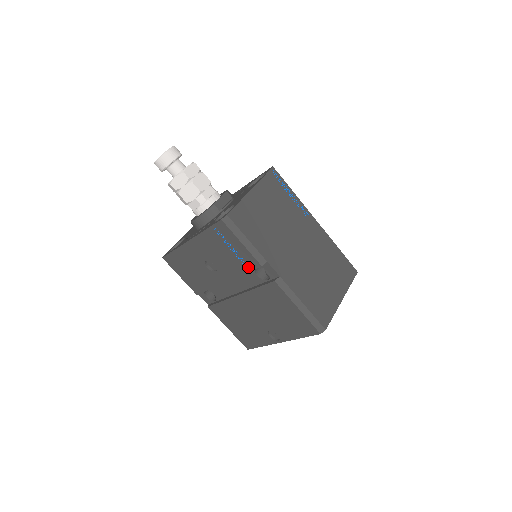
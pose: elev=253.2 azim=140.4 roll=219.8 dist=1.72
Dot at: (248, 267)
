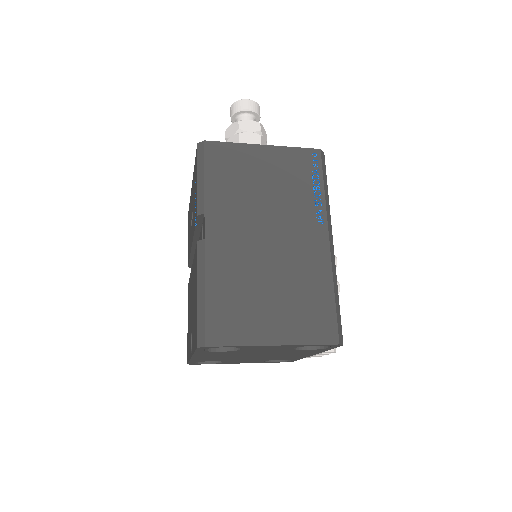
Dot at: occluded
